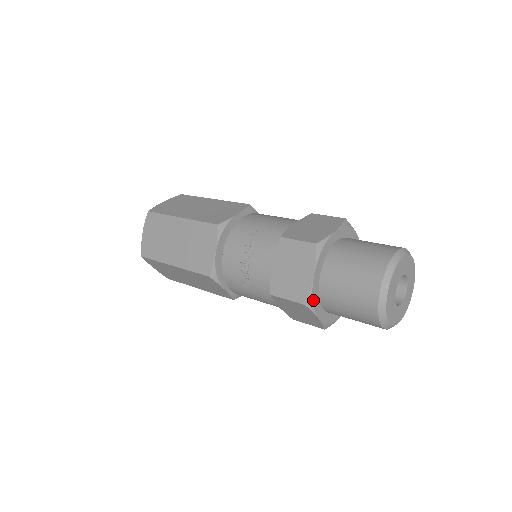
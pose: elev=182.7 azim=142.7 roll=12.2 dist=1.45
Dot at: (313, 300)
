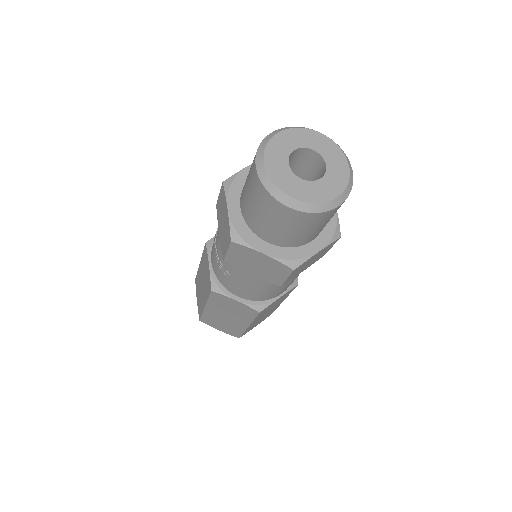
Dot at: (239, 233)
